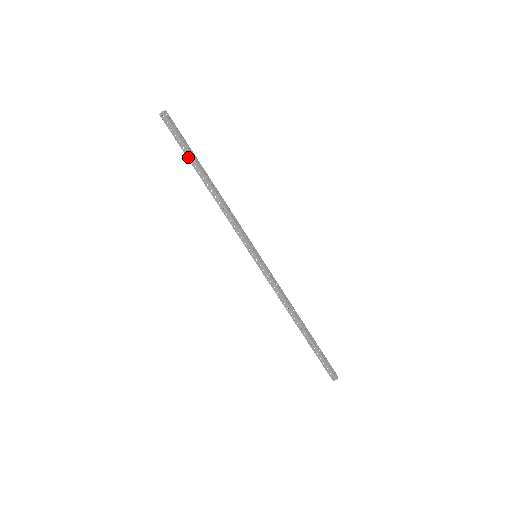
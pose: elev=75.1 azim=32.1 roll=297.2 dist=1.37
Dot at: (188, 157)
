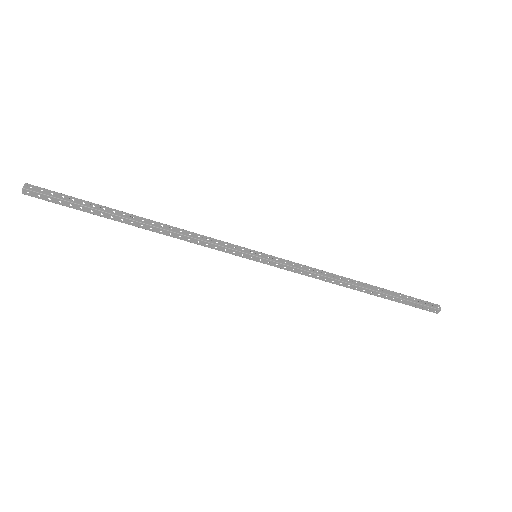
Dot at: (94, 214)
